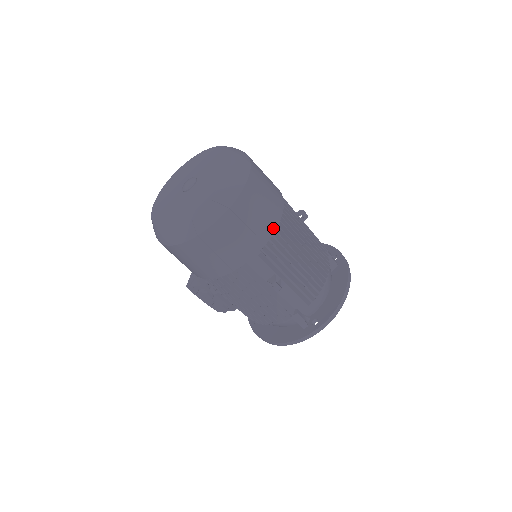
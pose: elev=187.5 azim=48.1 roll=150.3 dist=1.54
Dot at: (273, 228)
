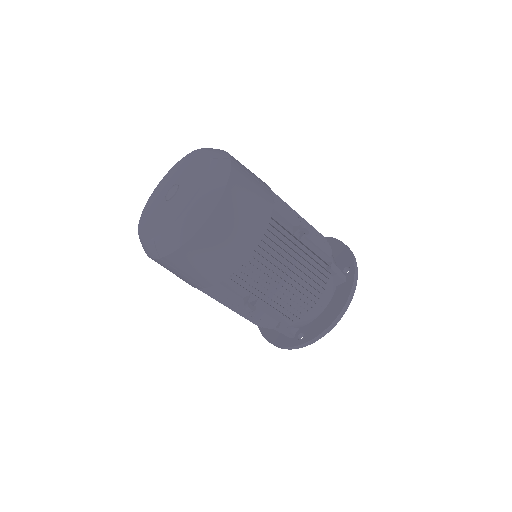
Dot at: (243, 258)
